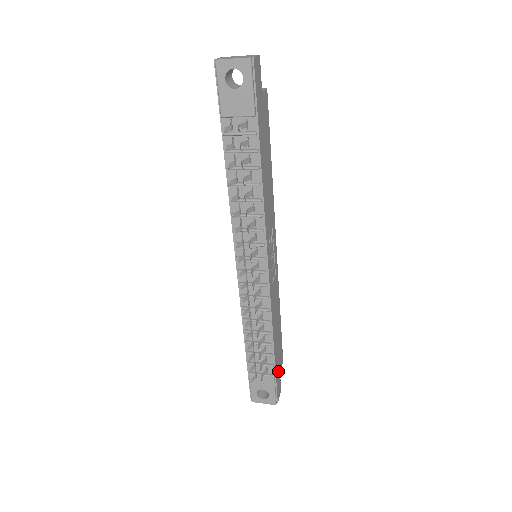
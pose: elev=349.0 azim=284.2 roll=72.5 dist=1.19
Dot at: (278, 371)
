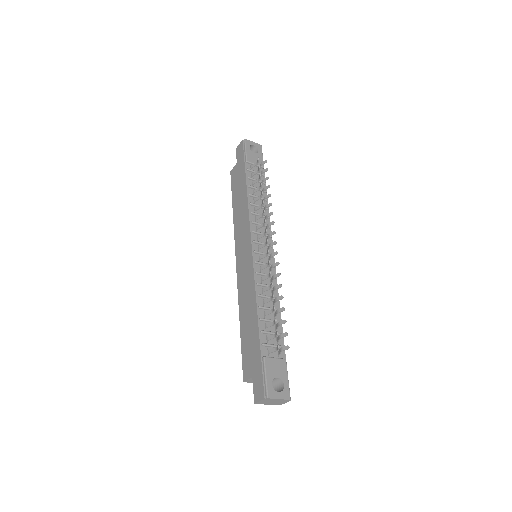
Dot at: occluded
